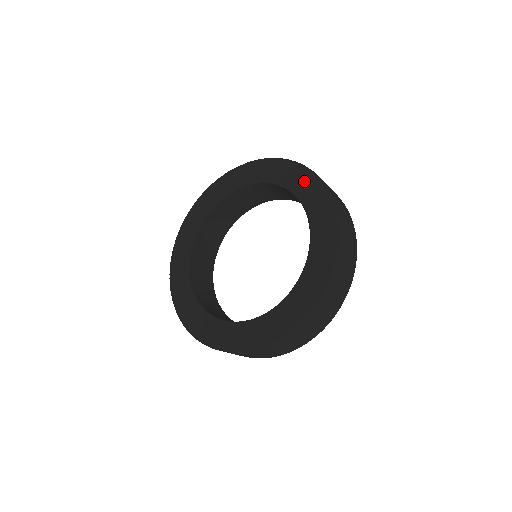
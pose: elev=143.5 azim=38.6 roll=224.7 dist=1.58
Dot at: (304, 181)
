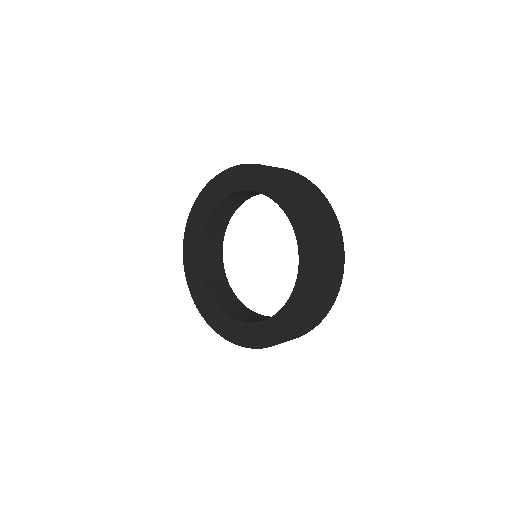
Dot at: (275, 183)
